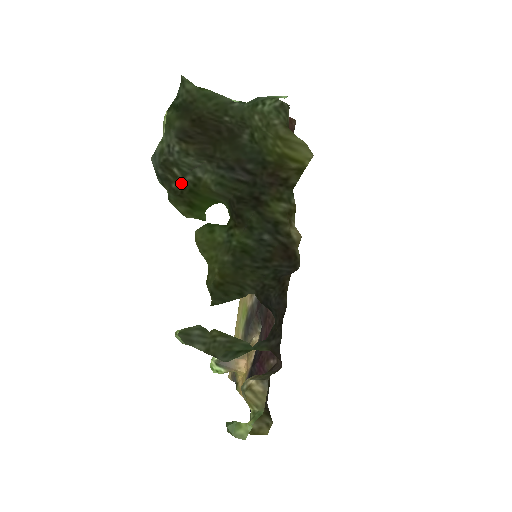
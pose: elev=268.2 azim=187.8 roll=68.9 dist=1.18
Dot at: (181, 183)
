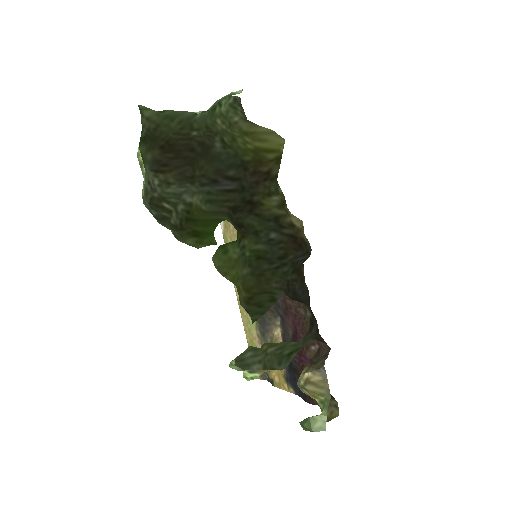
Dot at: (176, 216)
